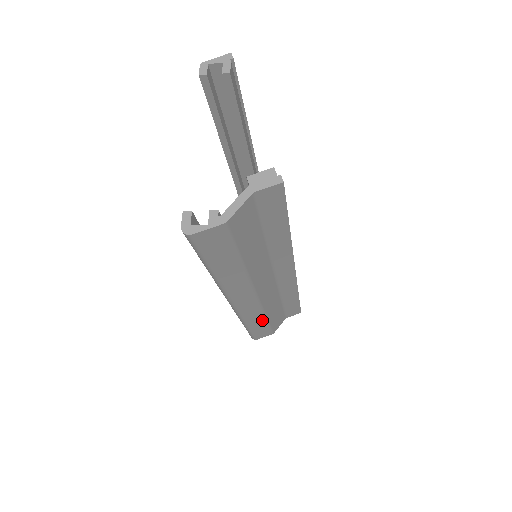
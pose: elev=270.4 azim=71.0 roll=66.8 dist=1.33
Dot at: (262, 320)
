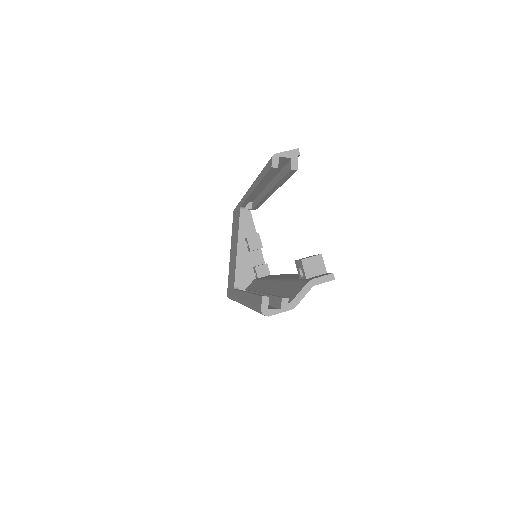
Dot at: occluded
